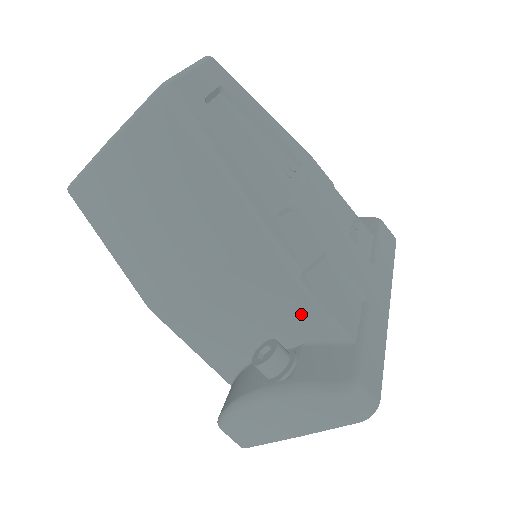
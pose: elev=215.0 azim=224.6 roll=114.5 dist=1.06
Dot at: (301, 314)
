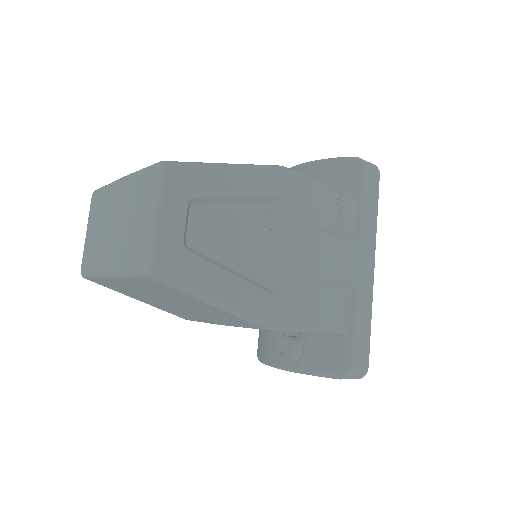
Dot at: occluded
